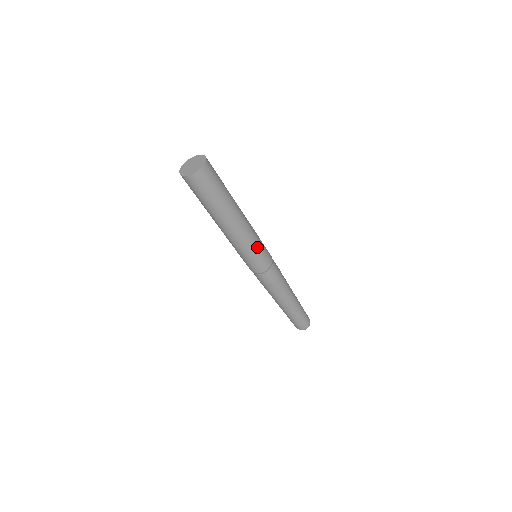
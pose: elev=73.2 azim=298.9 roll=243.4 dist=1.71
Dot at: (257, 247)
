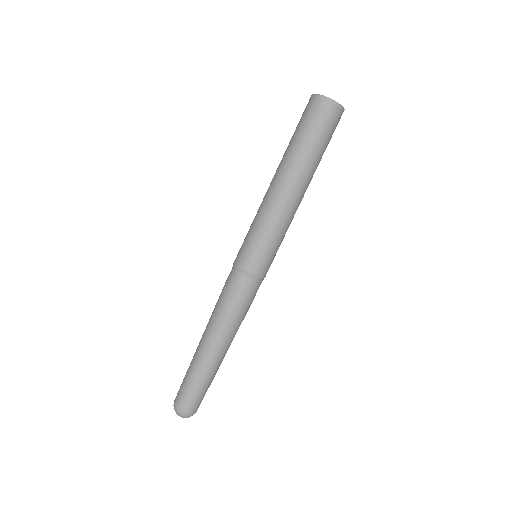
Dot at: (277, 239)
